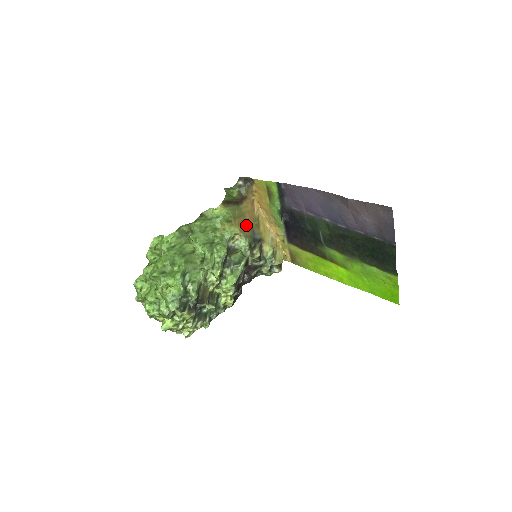
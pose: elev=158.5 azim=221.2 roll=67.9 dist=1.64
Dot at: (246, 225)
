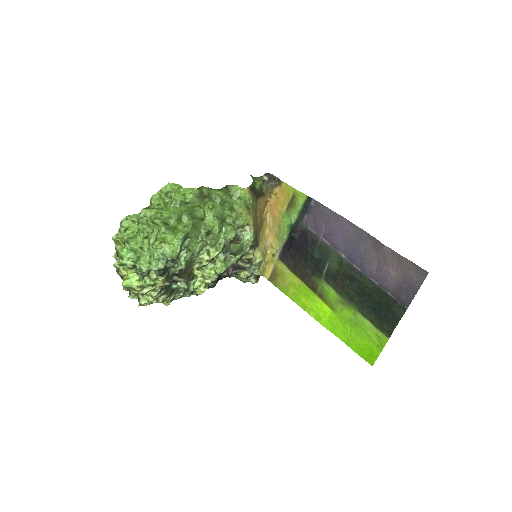
Dot at: (256, 221)
